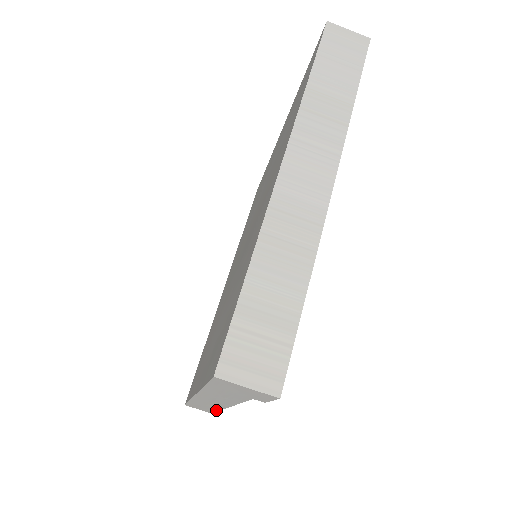
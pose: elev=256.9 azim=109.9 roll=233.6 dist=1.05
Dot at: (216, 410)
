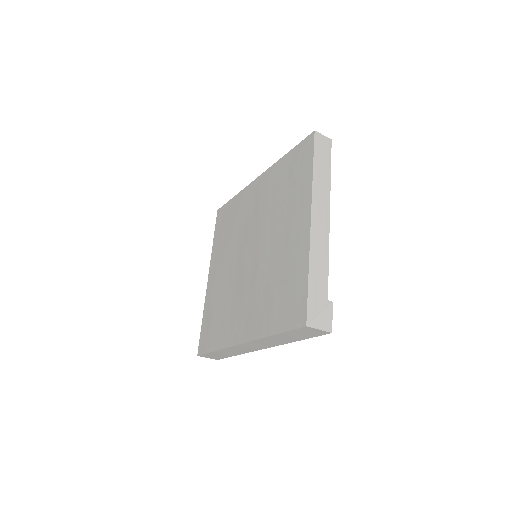
Dot at: occluded
